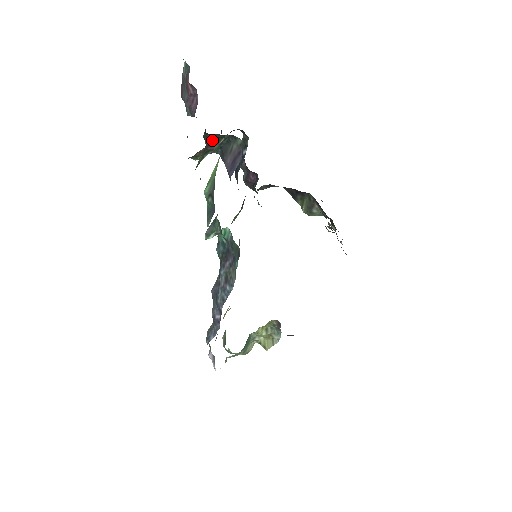
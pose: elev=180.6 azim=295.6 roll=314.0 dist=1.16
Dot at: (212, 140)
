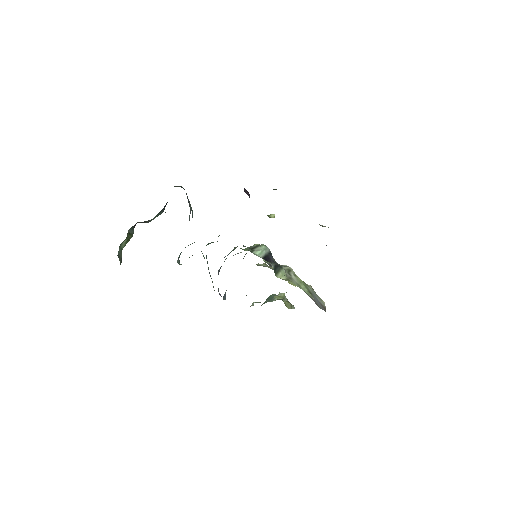
Dot at: occluded
